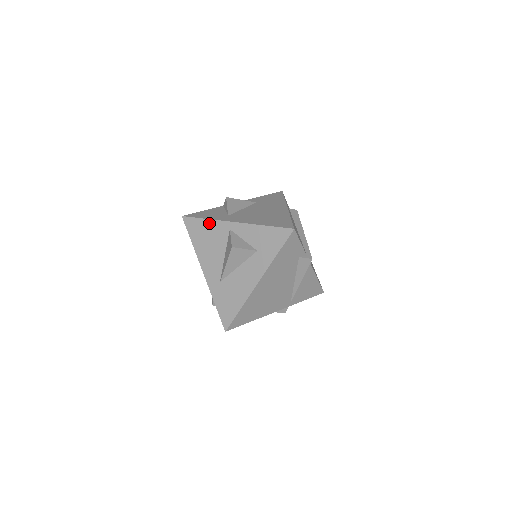
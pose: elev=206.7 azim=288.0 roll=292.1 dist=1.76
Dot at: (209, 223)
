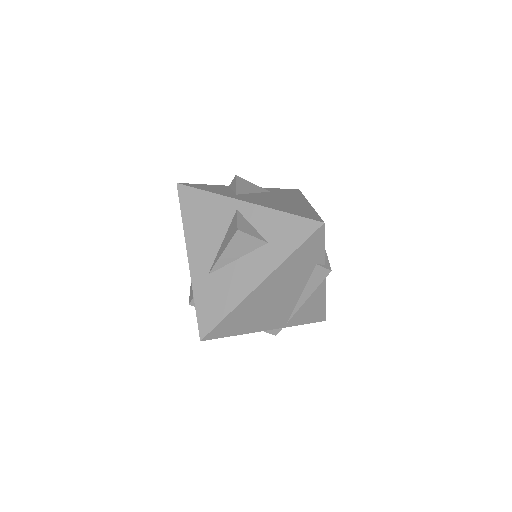
Dot at: (211, 197)
